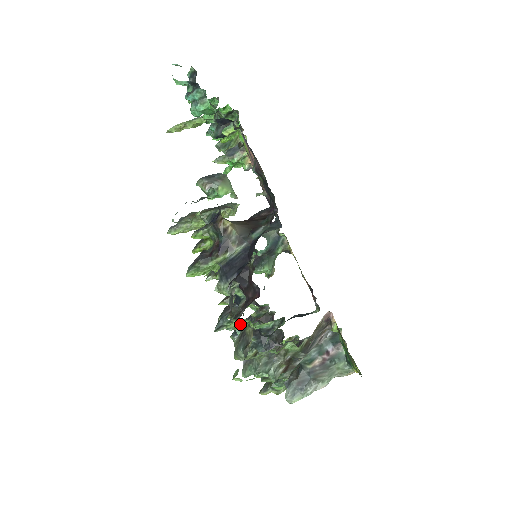
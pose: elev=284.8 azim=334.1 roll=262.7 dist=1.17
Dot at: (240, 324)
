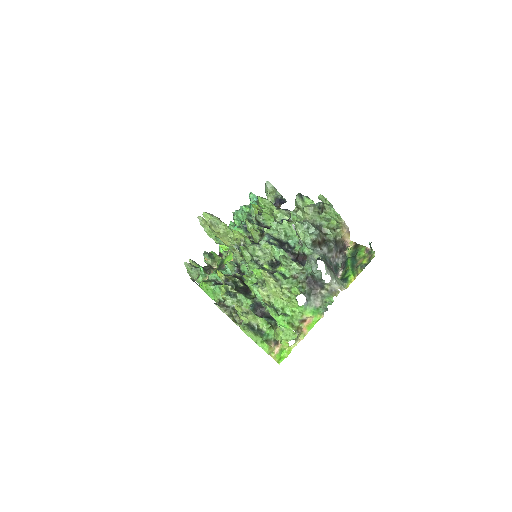
Dot at: occluded
